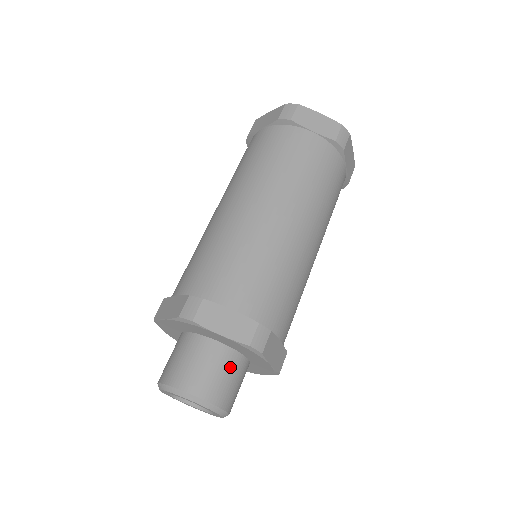
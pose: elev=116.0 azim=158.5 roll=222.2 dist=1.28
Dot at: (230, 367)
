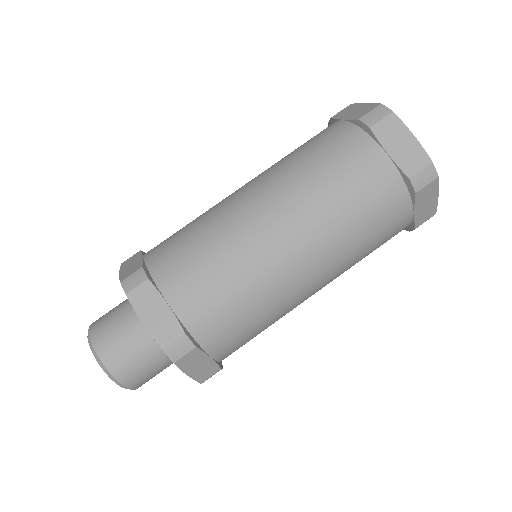
Dot at: (149, 353)
